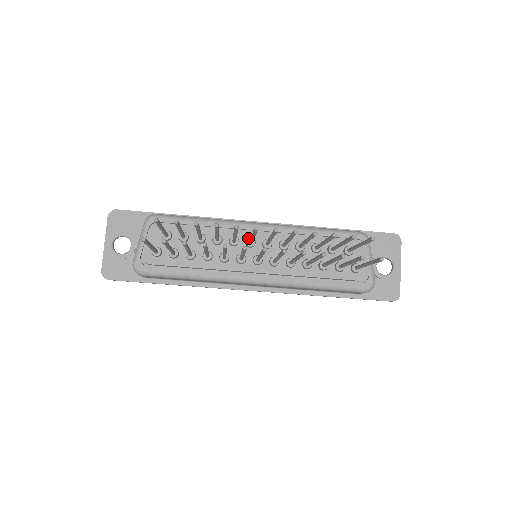
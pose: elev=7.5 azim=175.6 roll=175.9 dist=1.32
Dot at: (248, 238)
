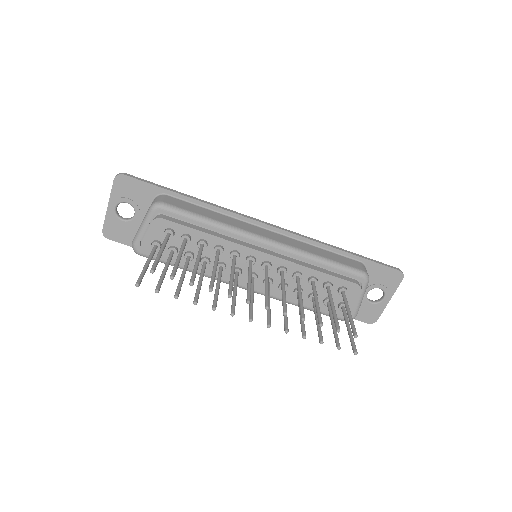
Dot at: (250, 254)
